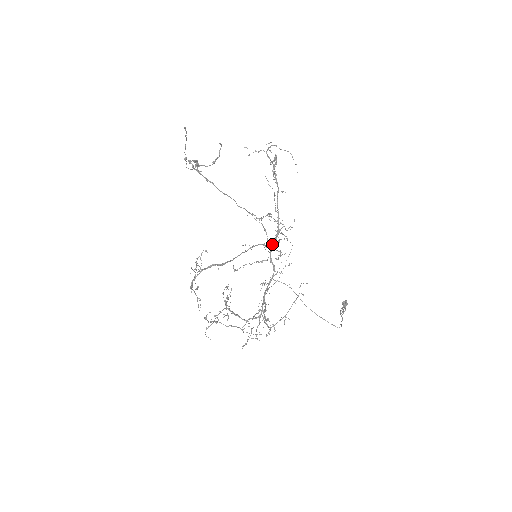
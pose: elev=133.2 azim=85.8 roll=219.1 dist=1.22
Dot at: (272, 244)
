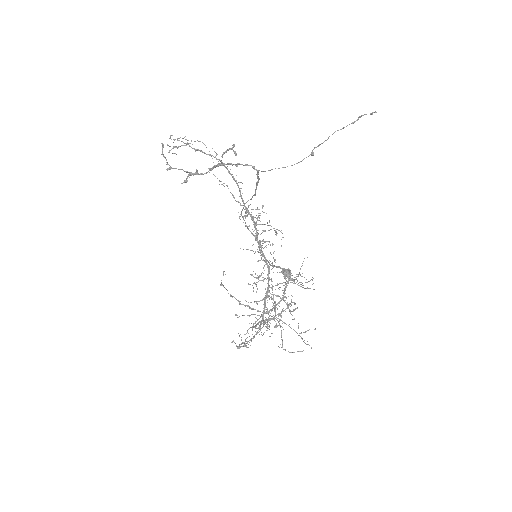
Dot at: (276, 235)
